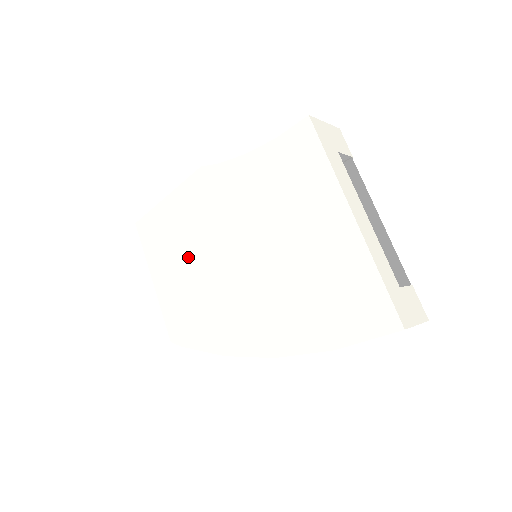
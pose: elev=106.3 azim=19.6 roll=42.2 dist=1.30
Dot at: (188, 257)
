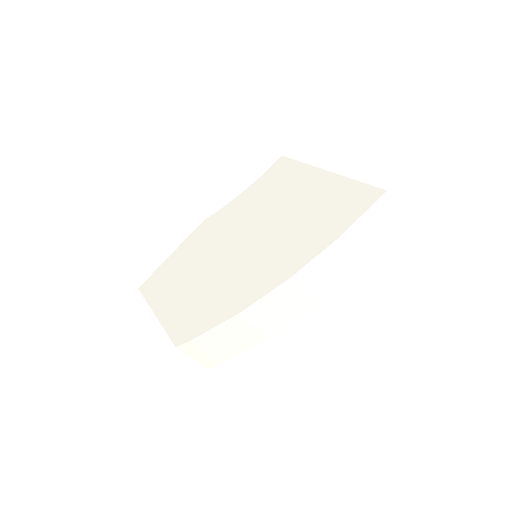
Dot at: (194, 274)
